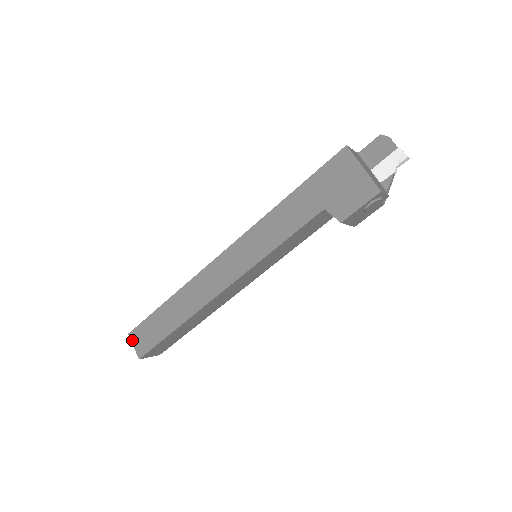
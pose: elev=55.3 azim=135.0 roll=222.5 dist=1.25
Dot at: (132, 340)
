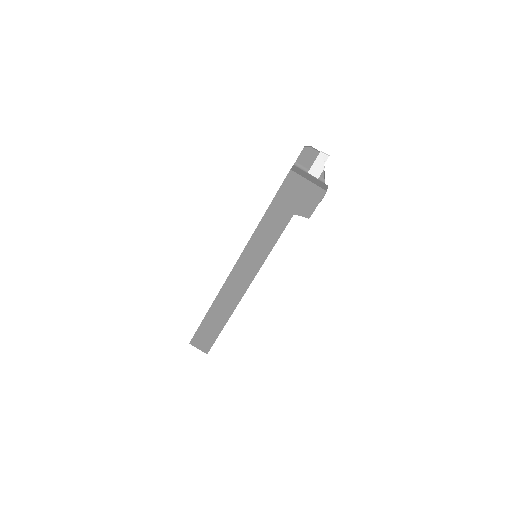
Dot at: (195, 346)
